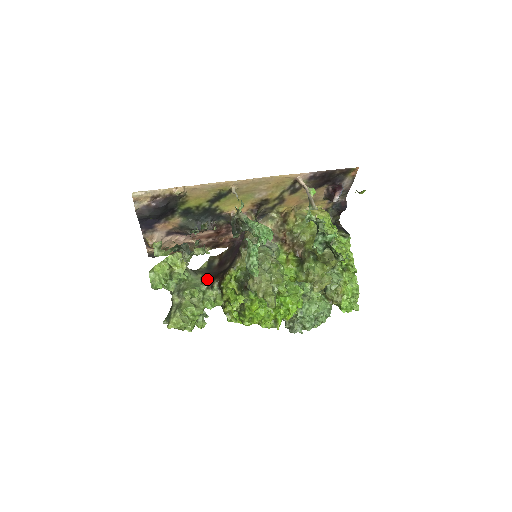
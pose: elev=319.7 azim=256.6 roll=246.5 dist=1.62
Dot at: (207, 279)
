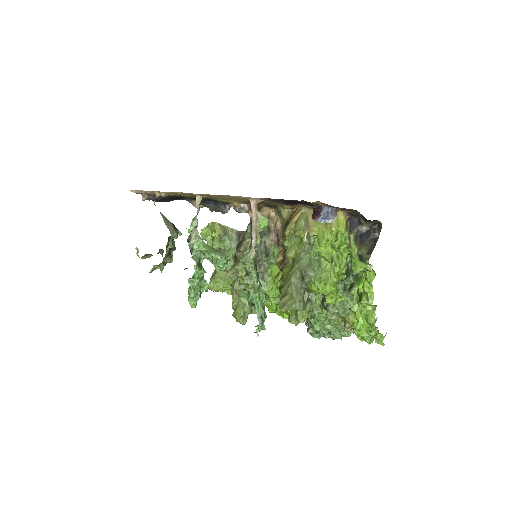
Dot at: occluded
